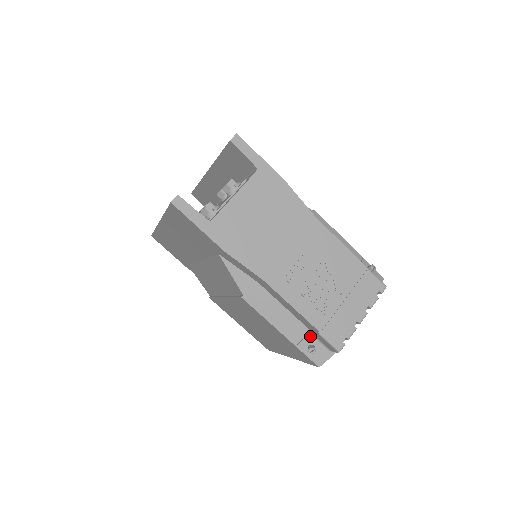
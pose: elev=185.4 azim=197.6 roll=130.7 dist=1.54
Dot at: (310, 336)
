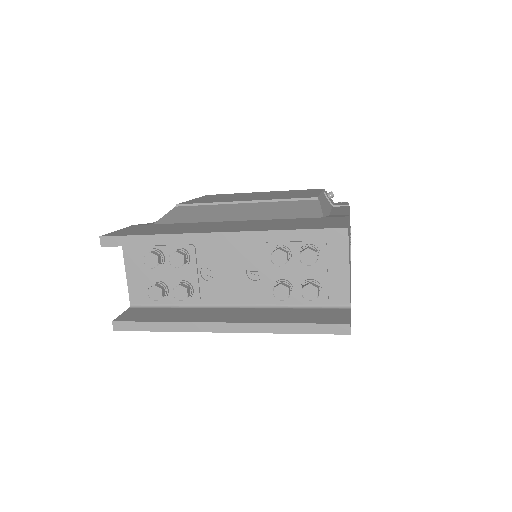
Dot at: occluded
